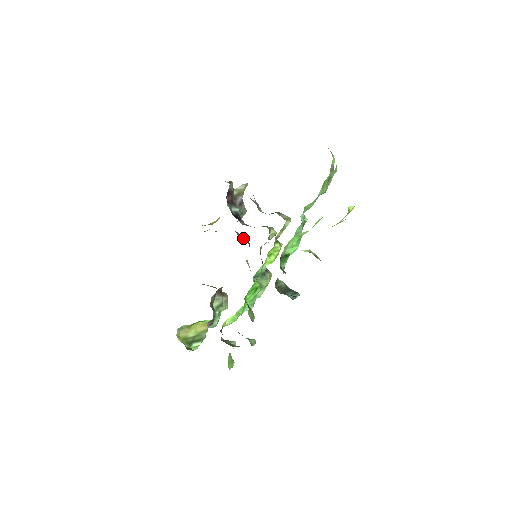
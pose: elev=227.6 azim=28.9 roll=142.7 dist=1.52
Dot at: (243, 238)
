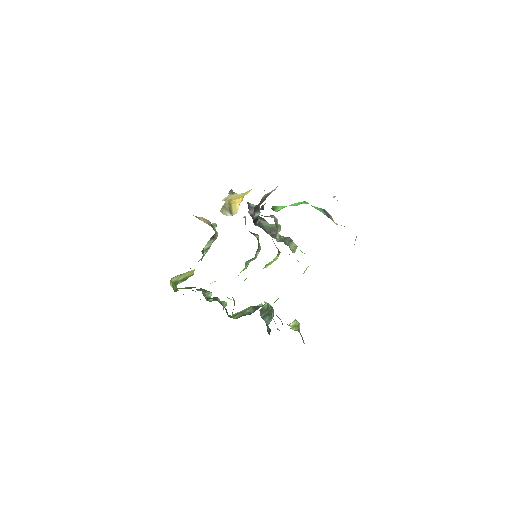
Dot at: (252, 217)
